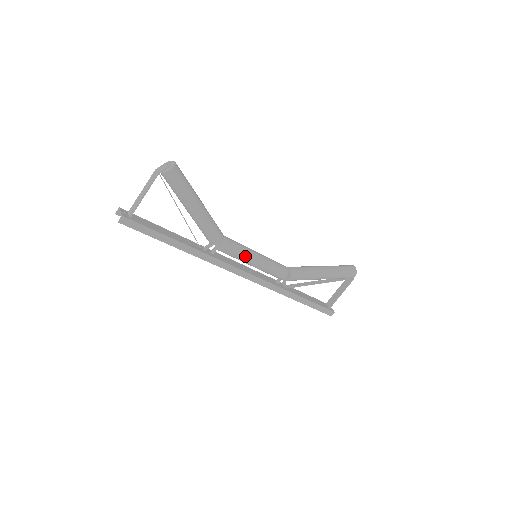
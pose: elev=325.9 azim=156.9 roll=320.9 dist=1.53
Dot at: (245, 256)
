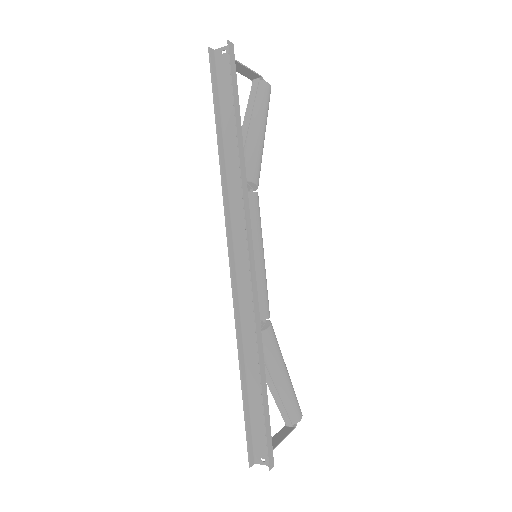
Dot at: (261, 232)
